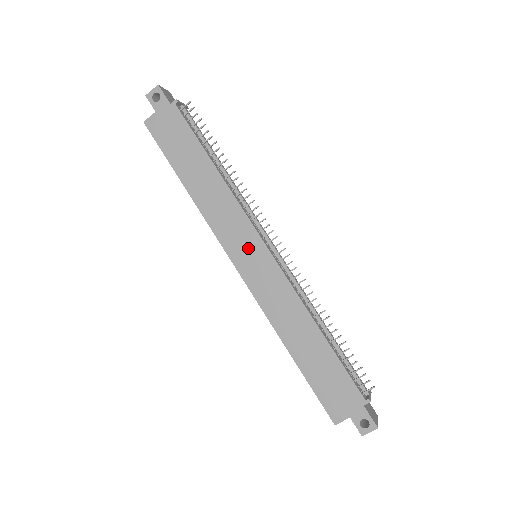
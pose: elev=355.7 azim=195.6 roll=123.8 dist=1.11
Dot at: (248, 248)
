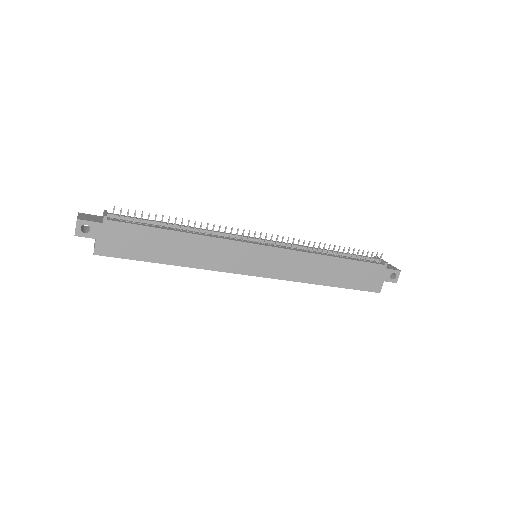
Dot at: (252, 258)
